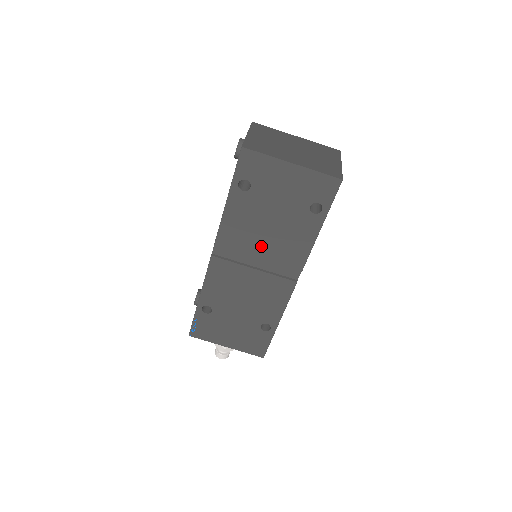
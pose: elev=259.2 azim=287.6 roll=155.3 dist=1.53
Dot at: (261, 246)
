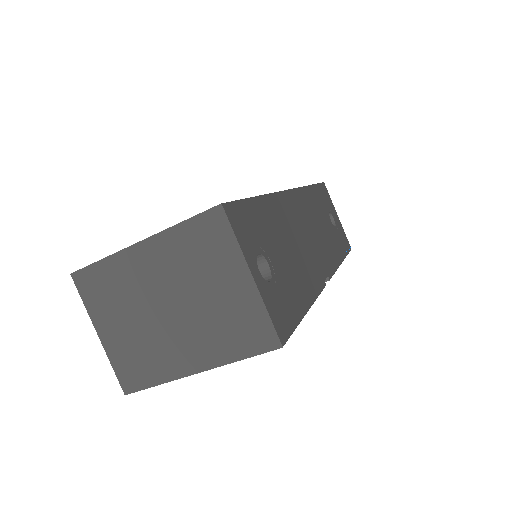
Dot at: occluded
